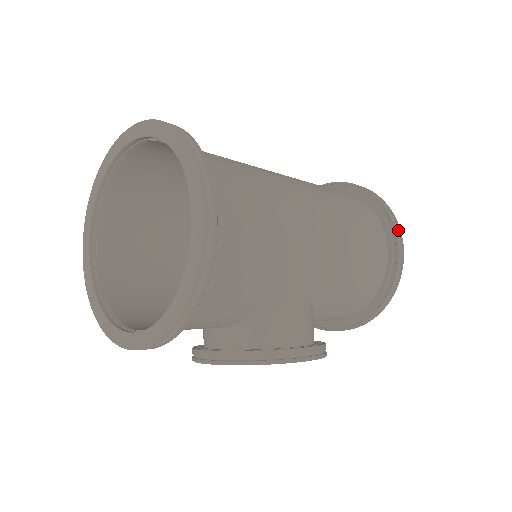
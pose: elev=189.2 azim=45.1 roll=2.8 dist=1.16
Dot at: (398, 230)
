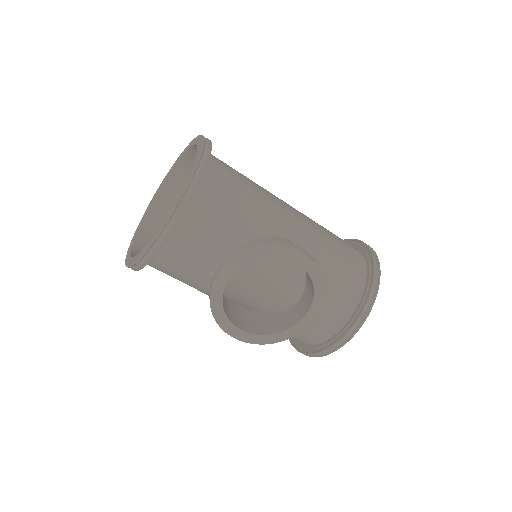
Dot at: occluded
